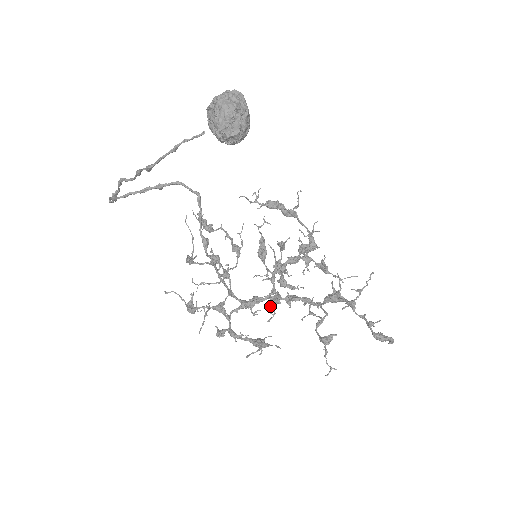
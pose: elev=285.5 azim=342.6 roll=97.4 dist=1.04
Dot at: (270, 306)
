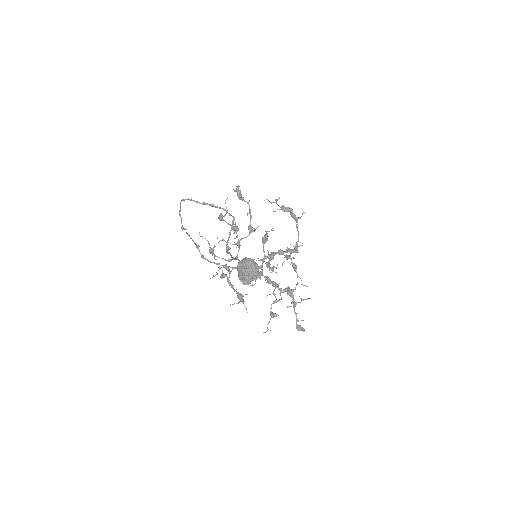
Dot at: occluded
